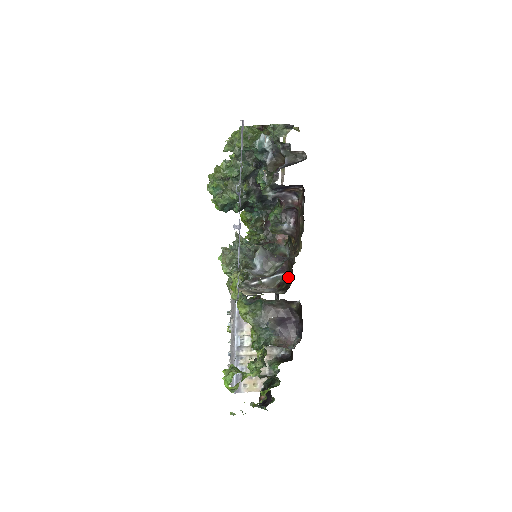
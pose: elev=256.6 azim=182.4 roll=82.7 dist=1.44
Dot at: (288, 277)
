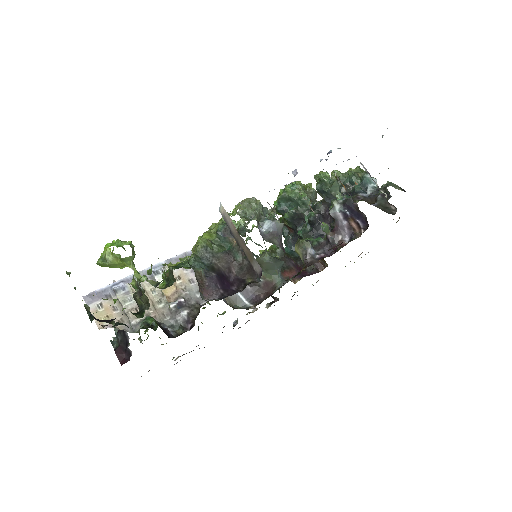
Dot at: occluded
